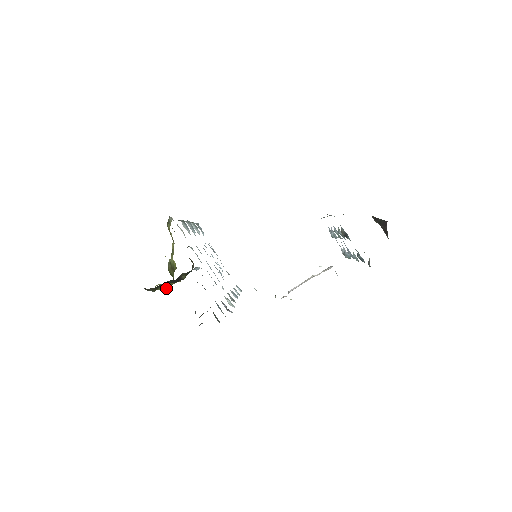
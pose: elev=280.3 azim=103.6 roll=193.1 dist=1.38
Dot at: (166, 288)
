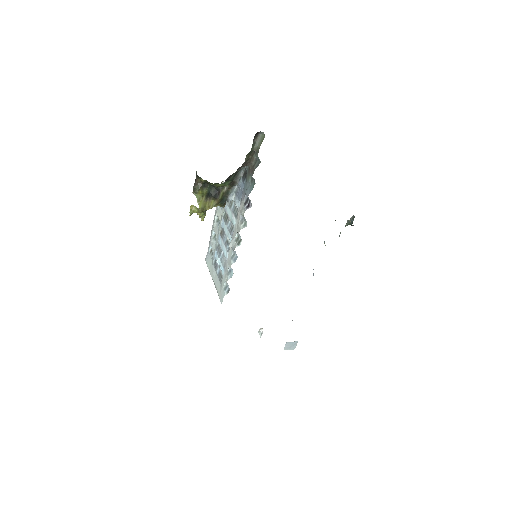
Dot at: (201, 205)
